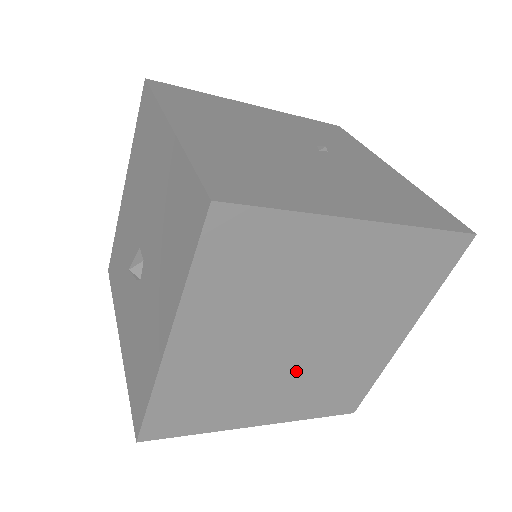
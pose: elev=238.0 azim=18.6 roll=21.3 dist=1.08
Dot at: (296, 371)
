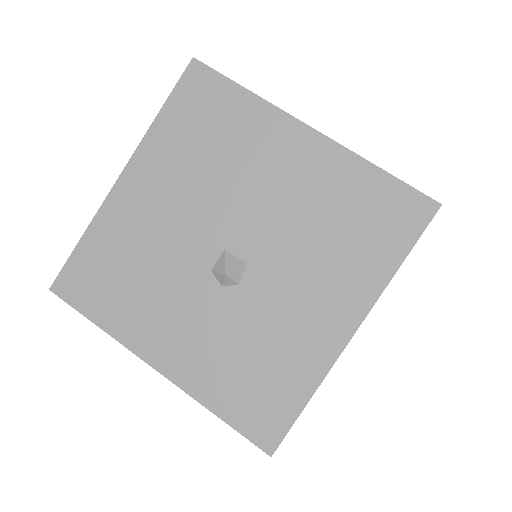
Dot at: occluded
